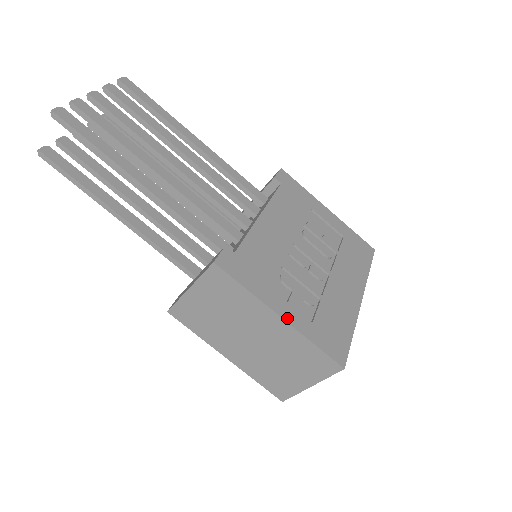
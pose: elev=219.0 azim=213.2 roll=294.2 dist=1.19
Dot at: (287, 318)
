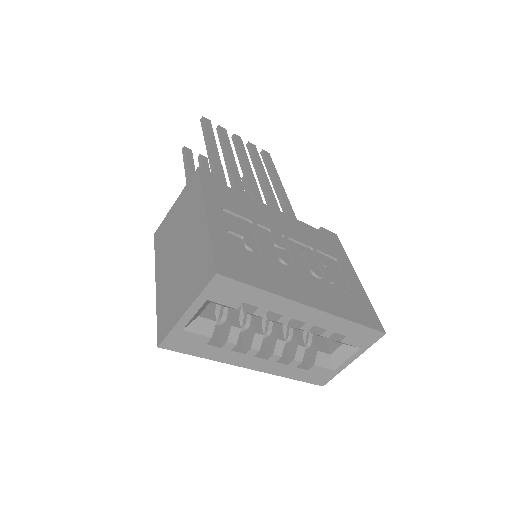
Dot at: (210, 218)
